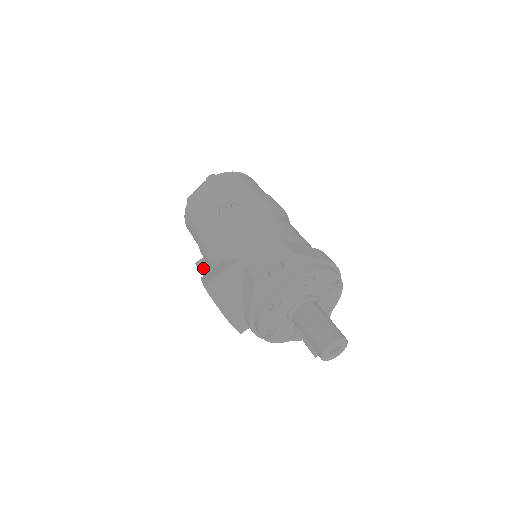
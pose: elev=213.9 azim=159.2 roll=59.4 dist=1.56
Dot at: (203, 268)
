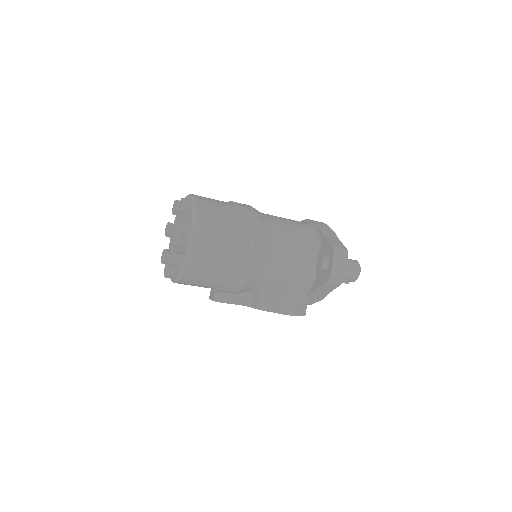
Dot at: (229, 300)
